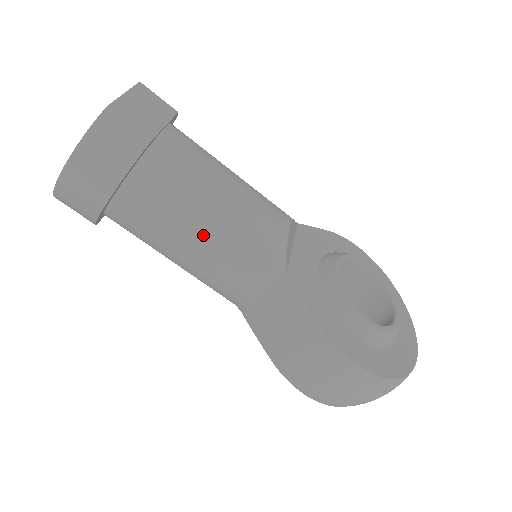
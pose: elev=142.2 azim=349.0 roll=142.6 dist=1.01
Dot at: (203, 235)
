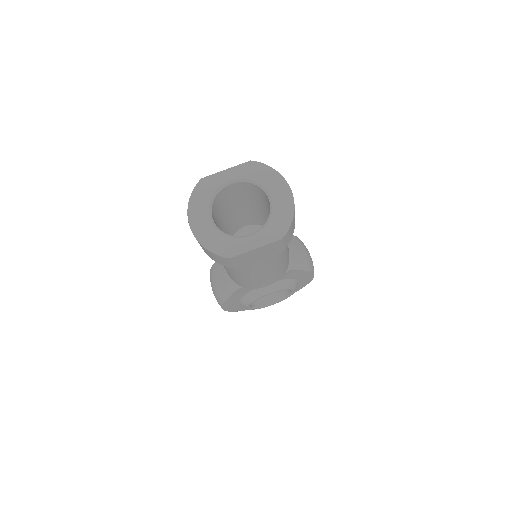
Dot at: occluded
